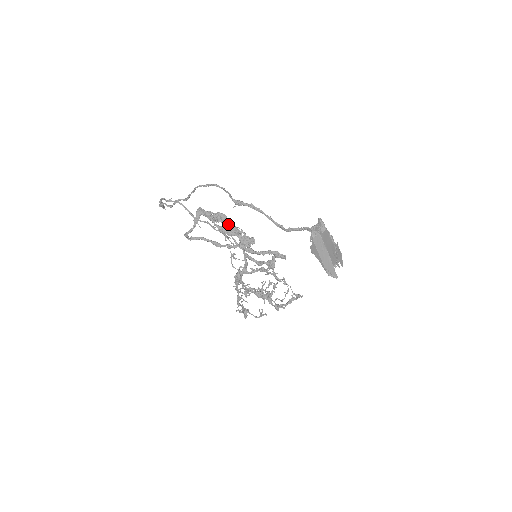
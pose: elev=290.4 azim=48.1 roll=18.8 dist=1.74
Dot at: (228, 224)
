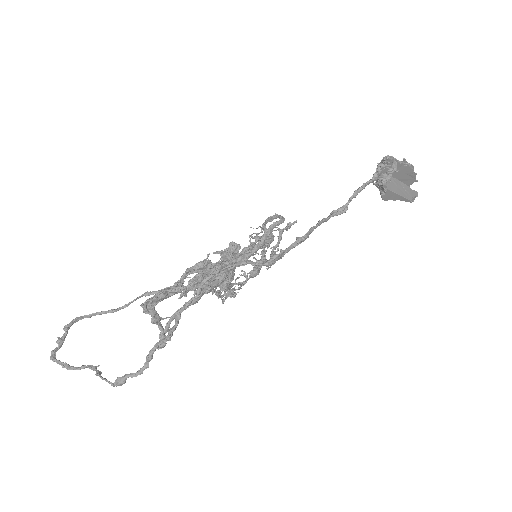
Dot at: (195, 269)
